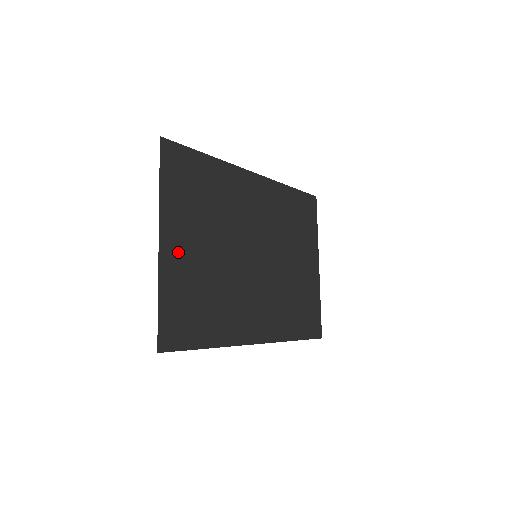
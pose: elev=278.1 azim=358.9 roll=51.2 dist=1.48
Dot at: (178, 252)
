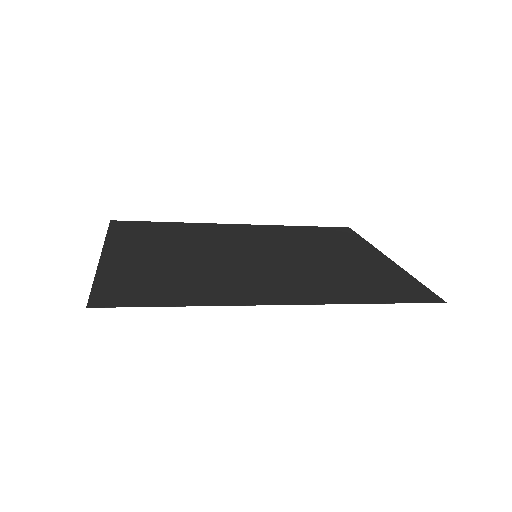
Dot at: (128, 258)
